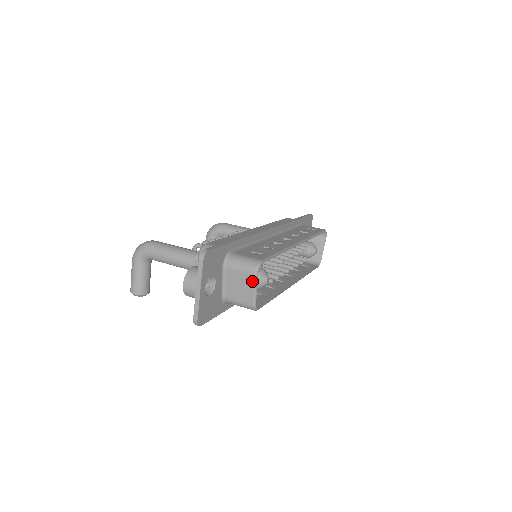
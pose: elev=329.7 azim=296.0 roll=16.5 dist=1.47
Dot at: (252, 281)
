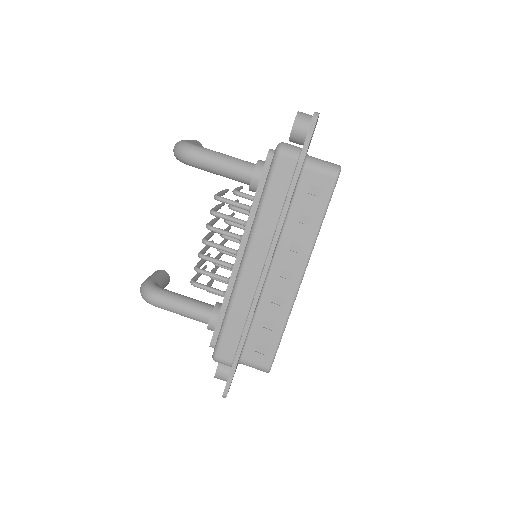
Dot at: occluded
